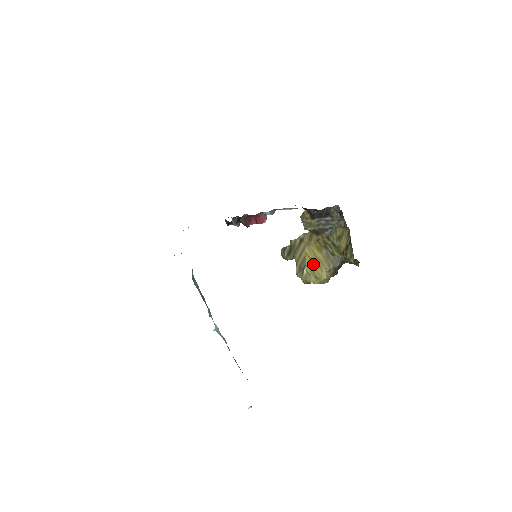
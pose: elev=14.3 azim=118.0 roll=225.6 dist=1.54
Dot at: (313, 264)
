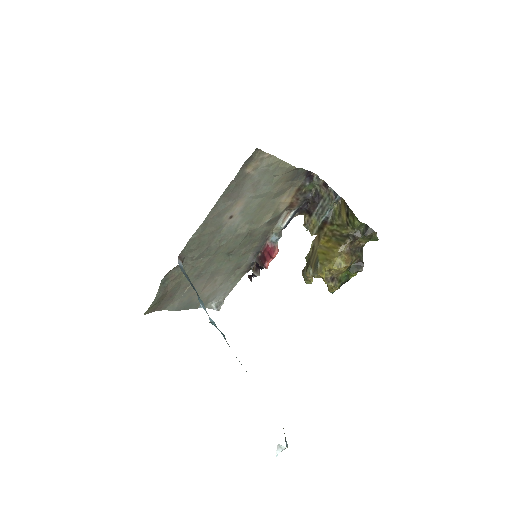
Dot at: (325, 254)
